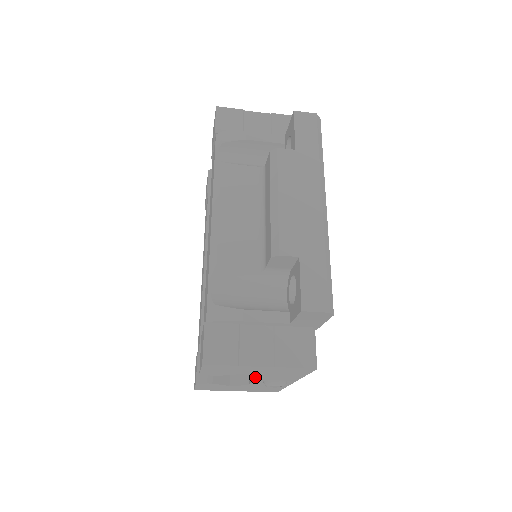
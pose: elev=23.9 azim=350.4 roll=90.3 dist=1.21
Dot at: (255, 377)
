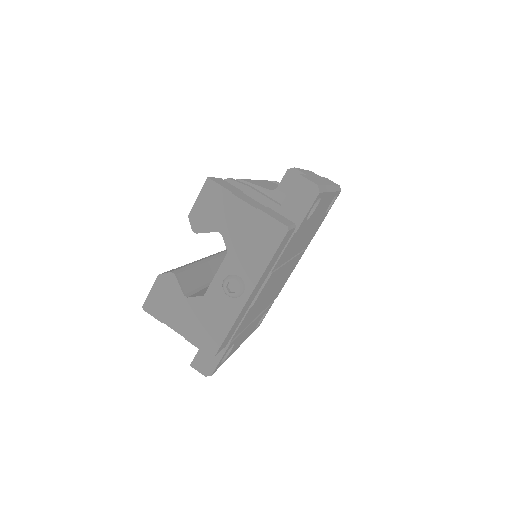
Dot at: (222, 262)
